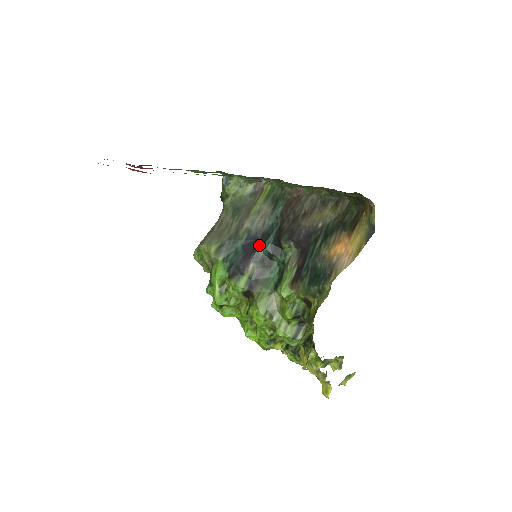
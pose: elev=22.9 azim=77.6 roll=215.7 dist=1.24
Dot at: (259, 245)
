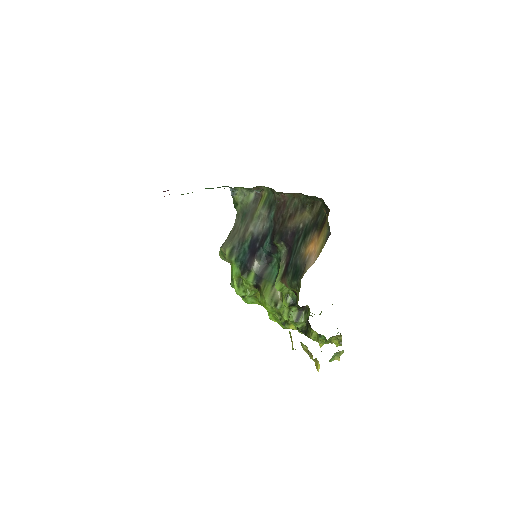
Dot at: (260, 246)
